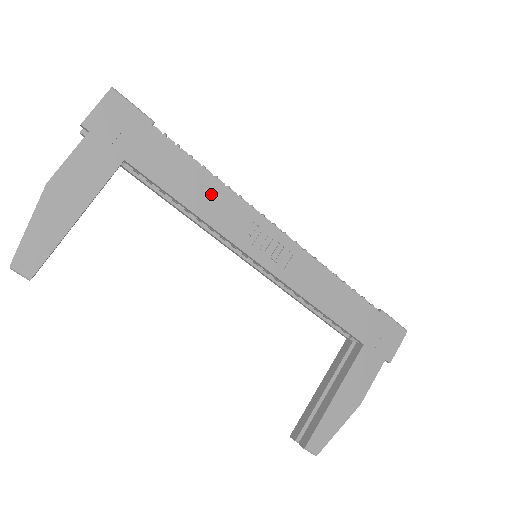
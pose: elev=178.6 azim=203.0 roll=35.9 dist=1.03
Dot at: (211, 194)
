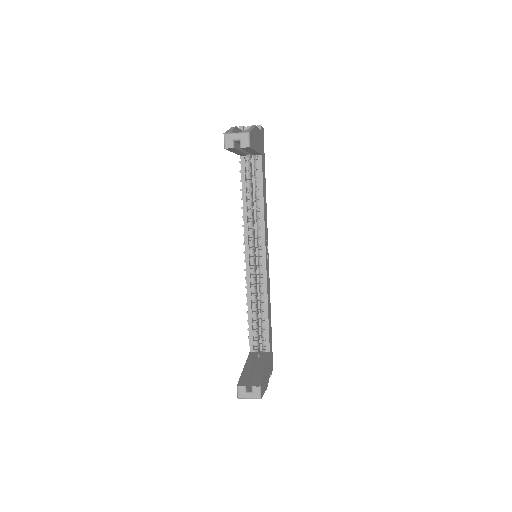
Dot at: occluded
